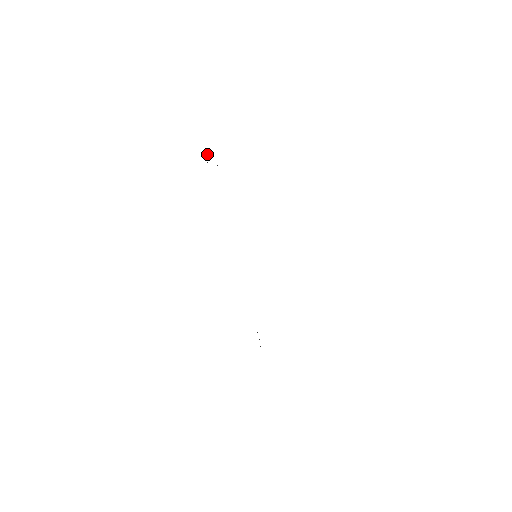
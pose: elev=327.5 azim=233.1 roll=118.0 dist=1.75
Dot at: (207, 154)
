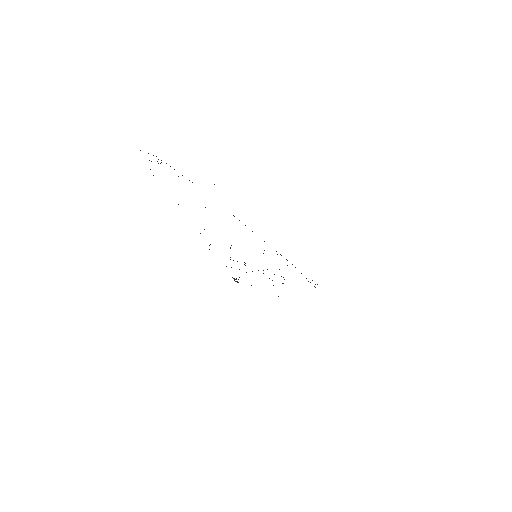
Dot at: occluded
